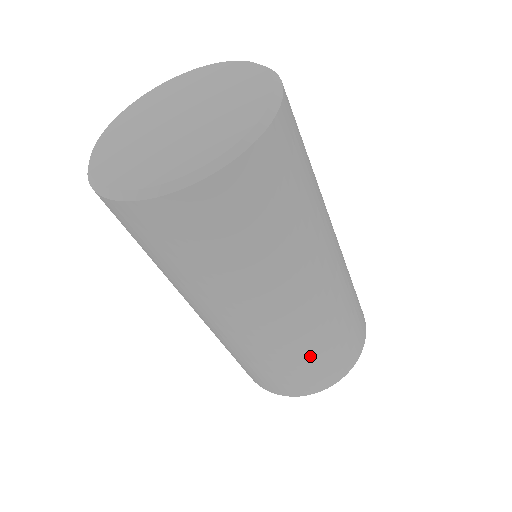
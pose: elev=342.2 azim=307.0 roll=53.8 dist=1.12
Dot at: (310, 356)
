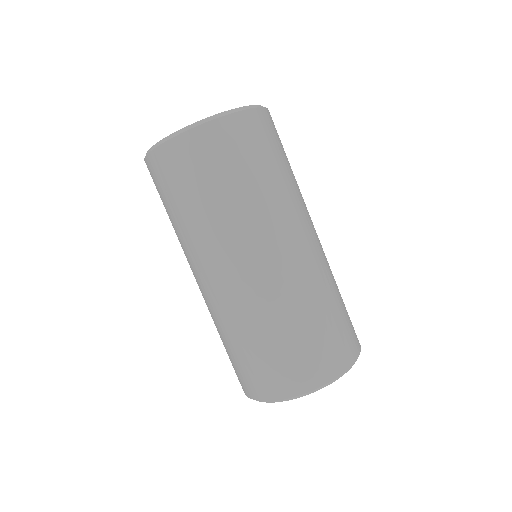
Dot at: (260, 339)
